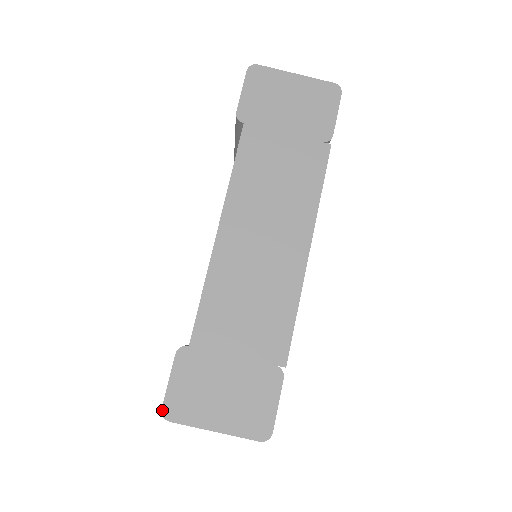
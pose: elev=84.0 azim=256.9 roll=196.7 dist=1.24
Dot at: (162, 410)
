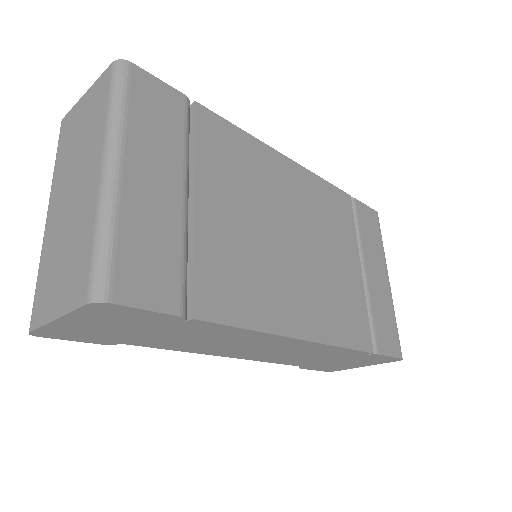
Dot at: occluded
